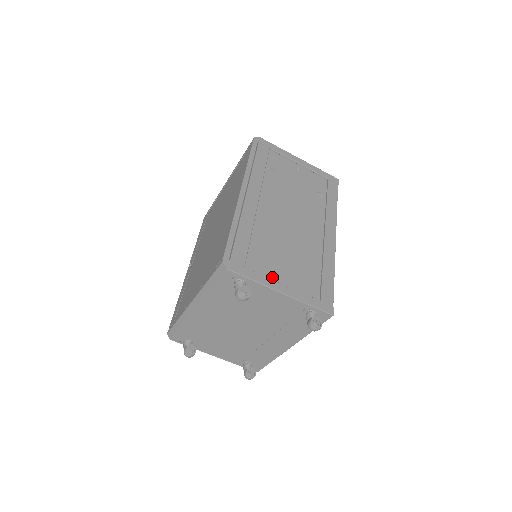
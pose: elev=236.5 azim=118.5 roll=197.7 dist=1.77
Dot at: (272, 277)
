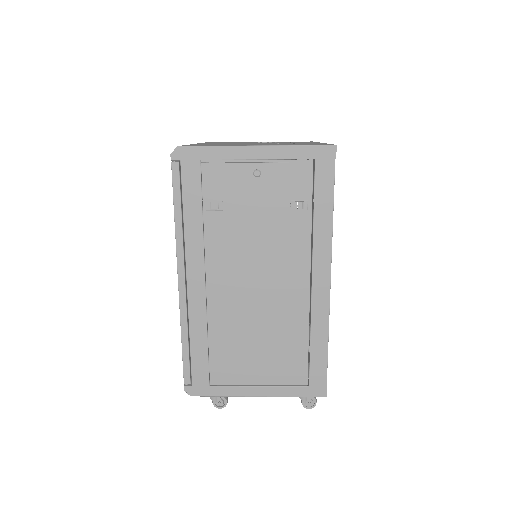
Dot at: (244, 382)
